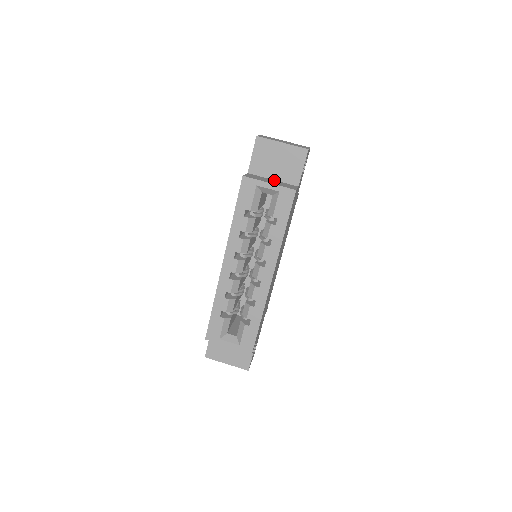
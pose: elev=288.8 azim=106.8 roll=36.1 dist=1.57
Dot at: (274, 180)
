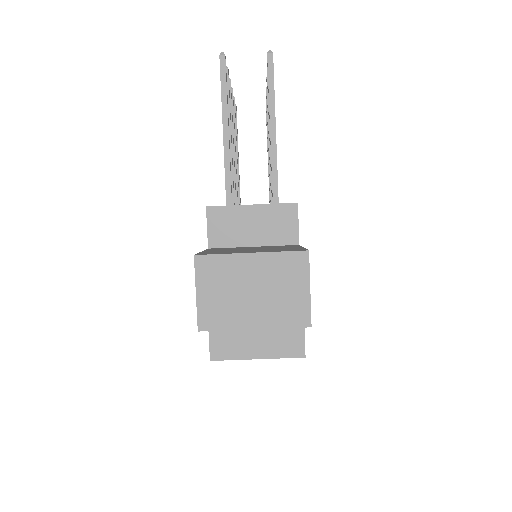
Dot at: occluded
